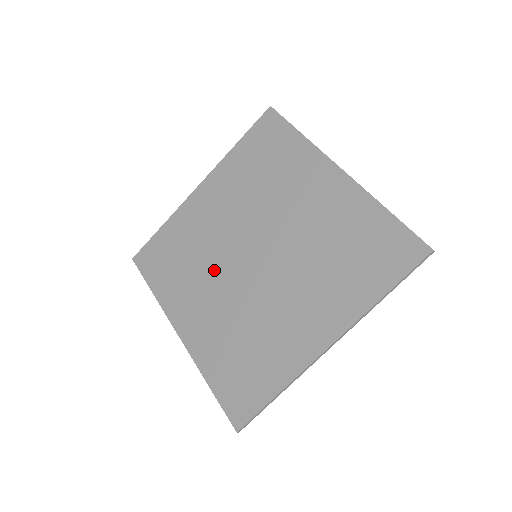
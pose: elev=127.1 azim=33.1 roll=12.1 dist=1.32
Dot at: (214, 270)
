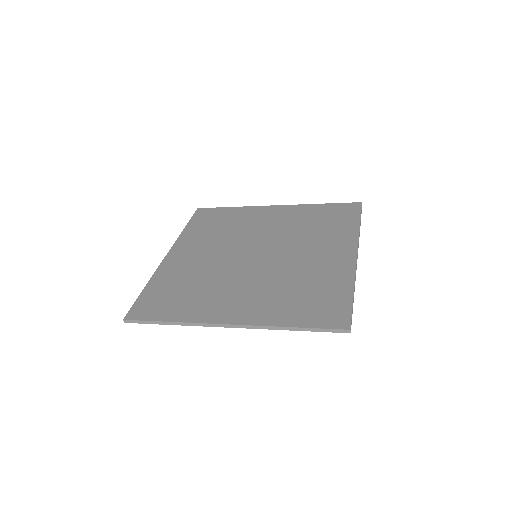
Dot at: (227, 277)
